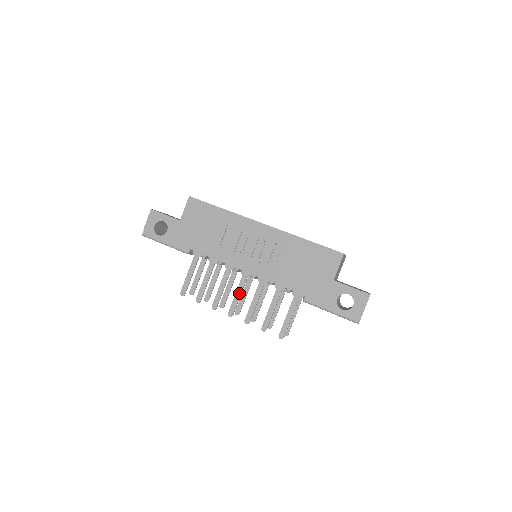
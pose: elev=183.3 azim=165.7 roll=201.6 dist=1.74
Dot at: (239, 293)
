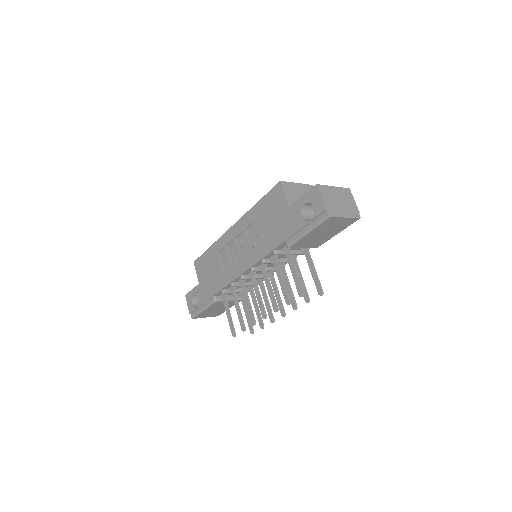
Dot at: (257, 293)
